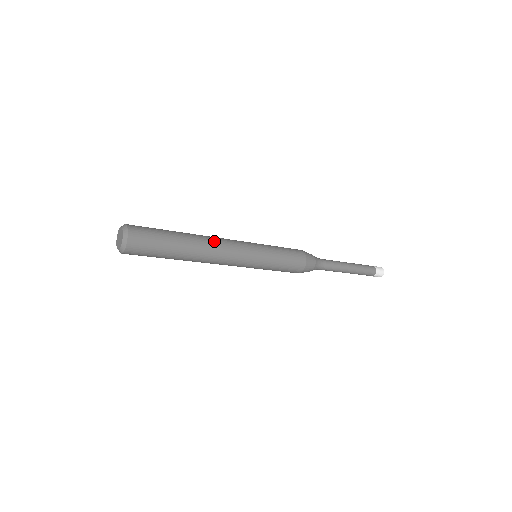
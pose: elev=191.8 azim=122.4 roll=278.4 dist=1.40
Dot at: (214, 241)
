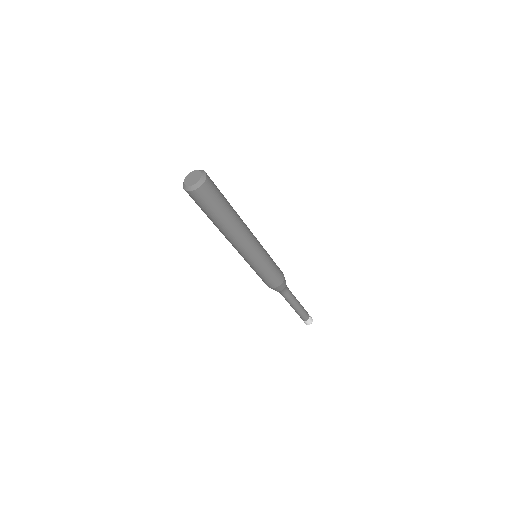
Dot at: occluded
